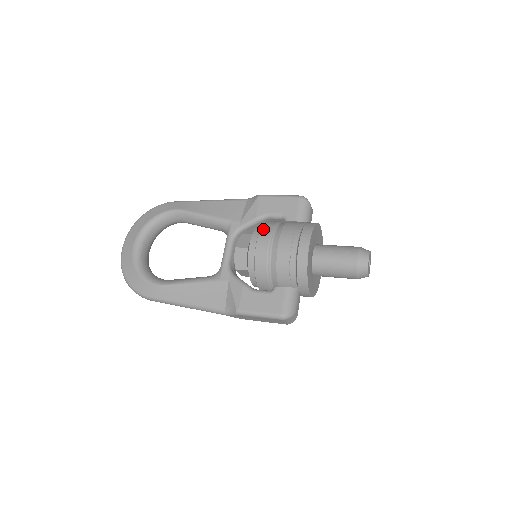
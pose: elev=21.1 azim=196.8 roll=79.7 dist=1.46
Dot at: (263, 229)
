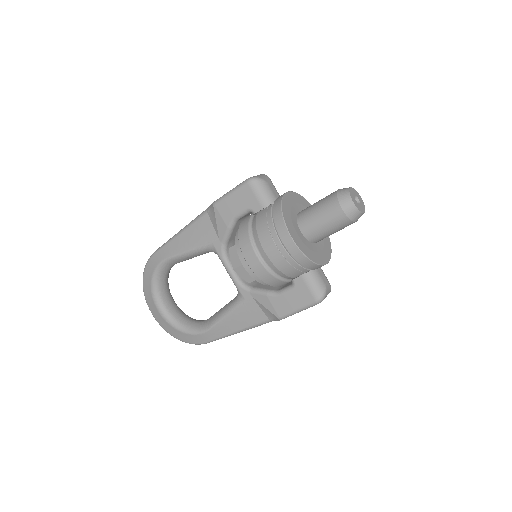
Dot at: (242, 244)
